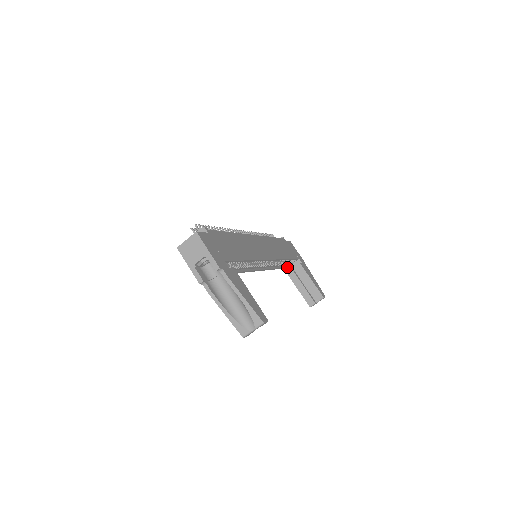
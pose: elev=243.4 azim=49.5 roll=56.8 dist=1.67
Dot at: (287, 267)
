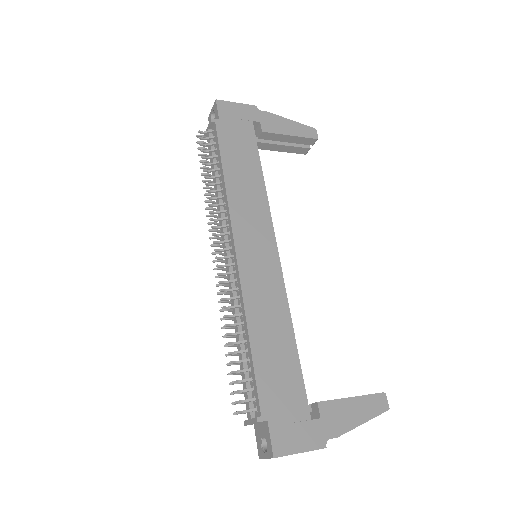
Dot at: occluded
